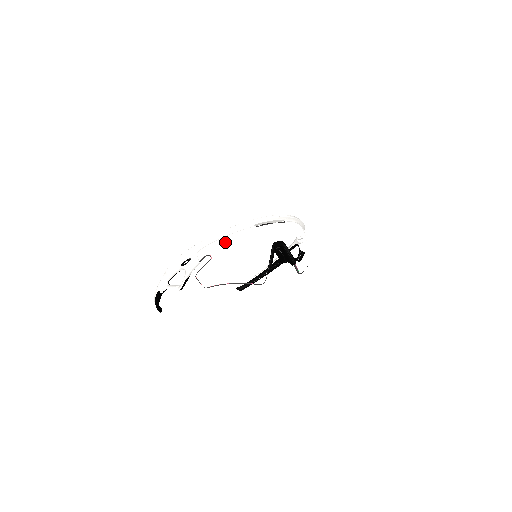
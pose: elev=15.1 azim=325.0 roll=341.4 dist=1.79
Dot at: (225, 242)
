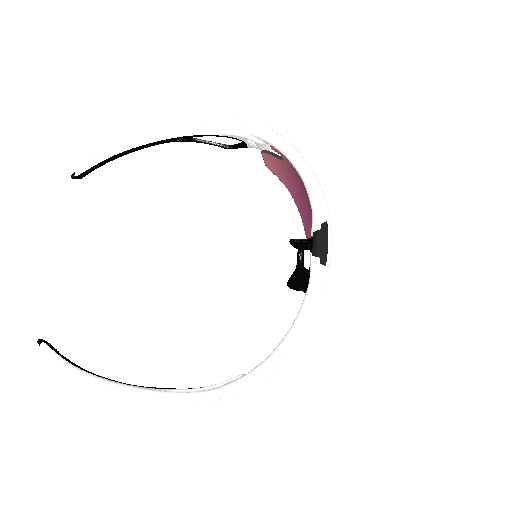
Dot at: occluded
